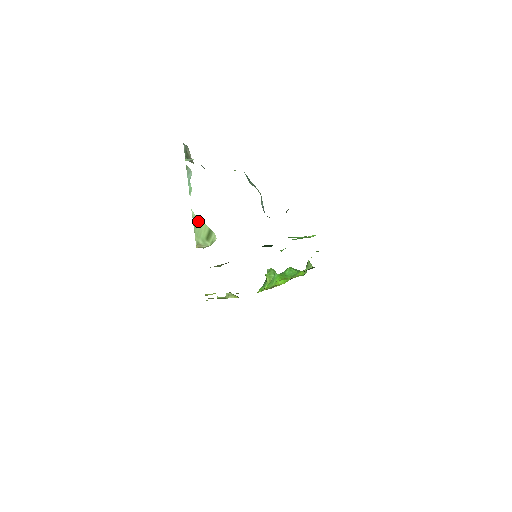
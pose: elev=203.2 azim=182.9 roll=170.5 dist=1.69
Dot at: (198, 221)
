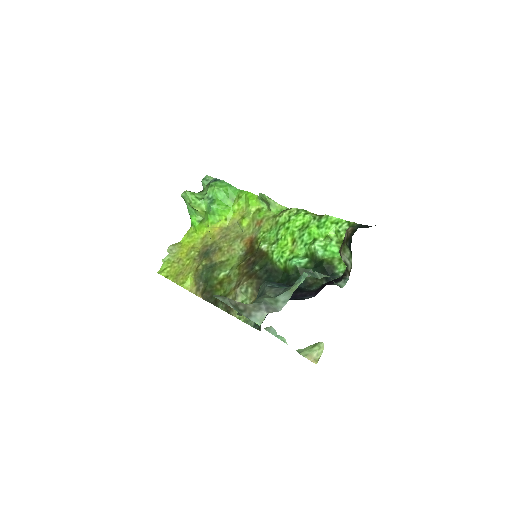
Dot at: (304, 349)
